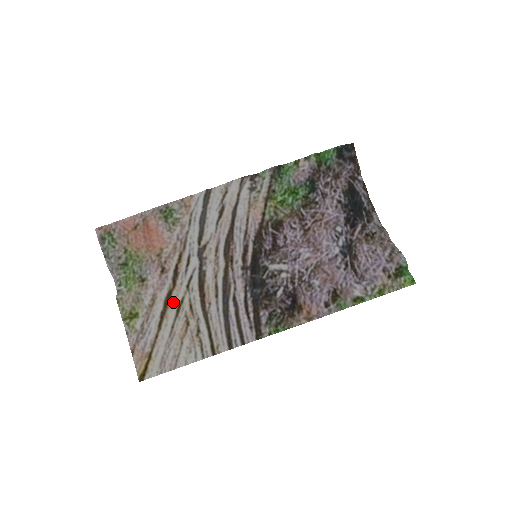
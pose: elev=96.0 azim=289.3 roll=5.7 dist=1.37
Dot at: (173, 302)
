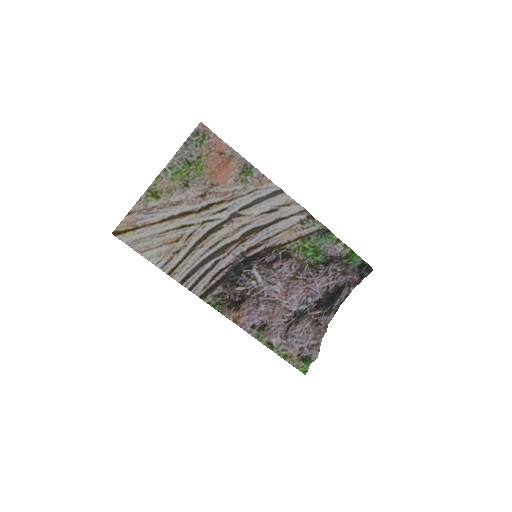
Dot at: (186, 219)
